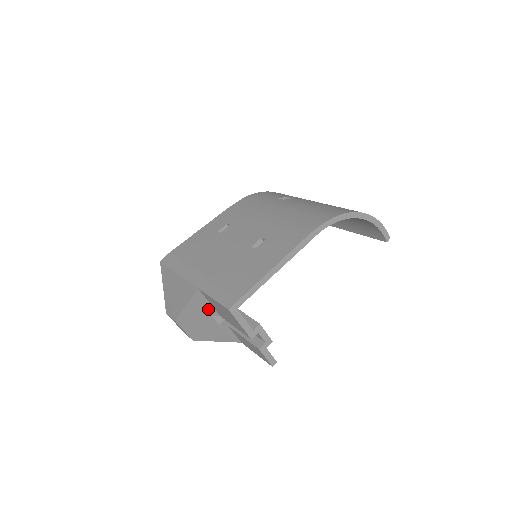
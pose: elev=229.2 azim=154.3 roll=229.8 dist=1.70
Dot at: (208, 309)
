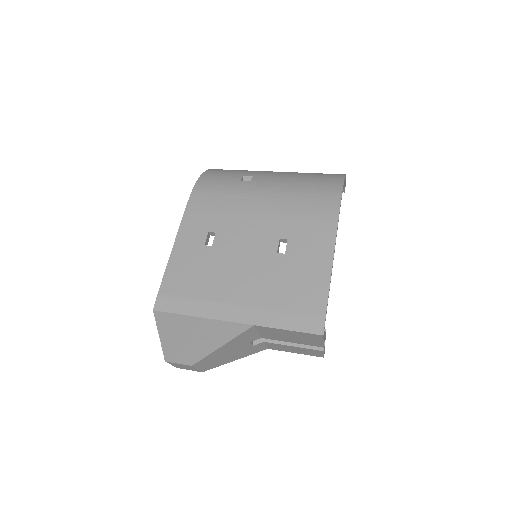
Dot at: (250, 338)
